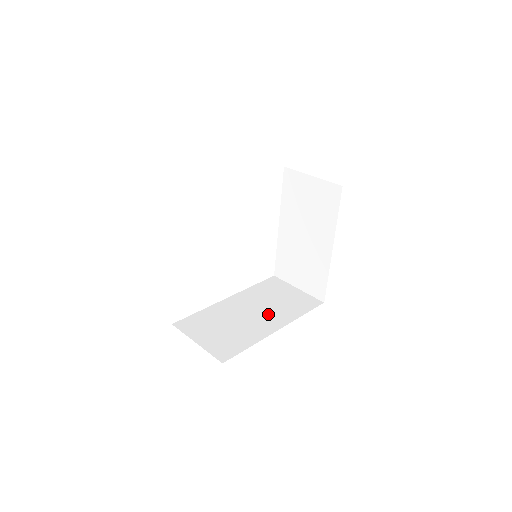
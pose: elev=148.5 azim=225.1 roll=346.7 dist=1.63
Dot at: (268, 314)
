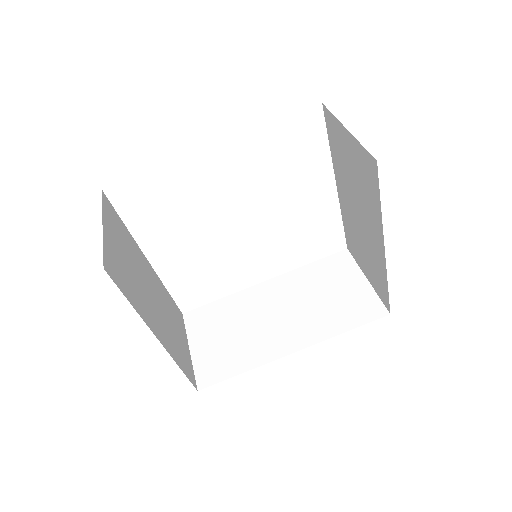
Dot at: (297, 321)
